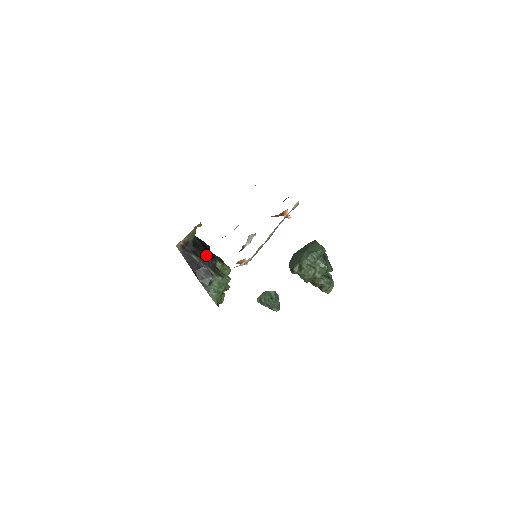
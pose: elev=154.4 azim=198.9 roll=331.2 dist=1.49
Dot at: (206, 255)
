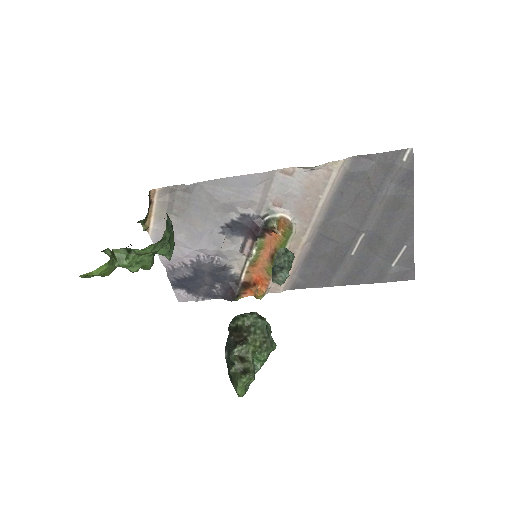
Dot at: occluded
